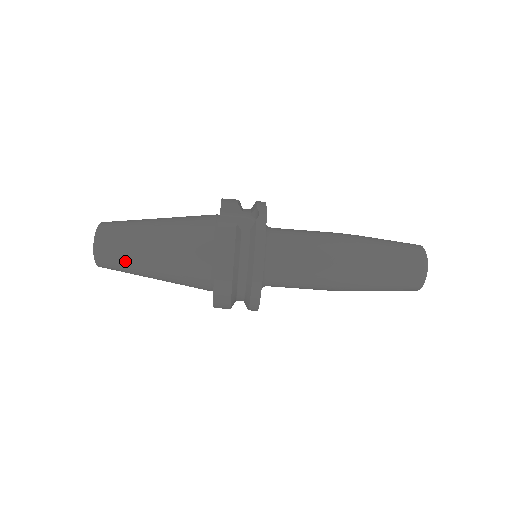
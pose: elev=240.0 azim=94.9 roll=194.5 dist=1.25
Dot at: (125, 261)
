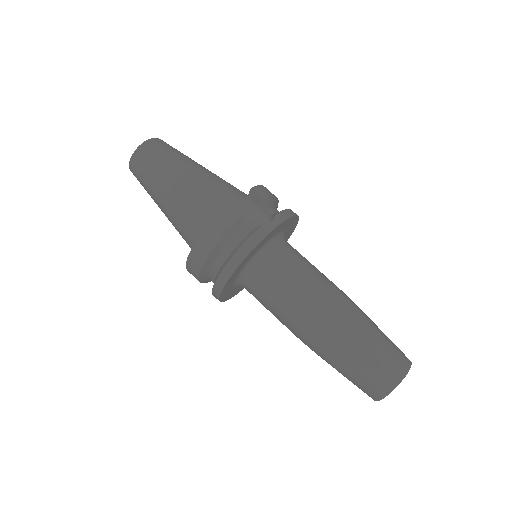
Dot at: (147, 182)
